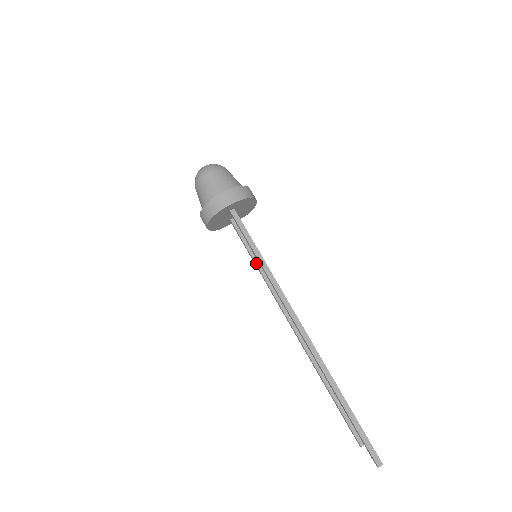
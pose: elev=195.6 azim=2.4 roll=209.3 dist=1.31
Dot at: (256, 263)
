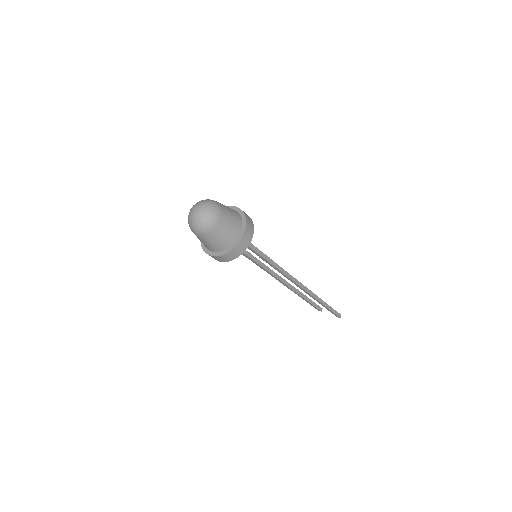
Dot at: (251, 258)
